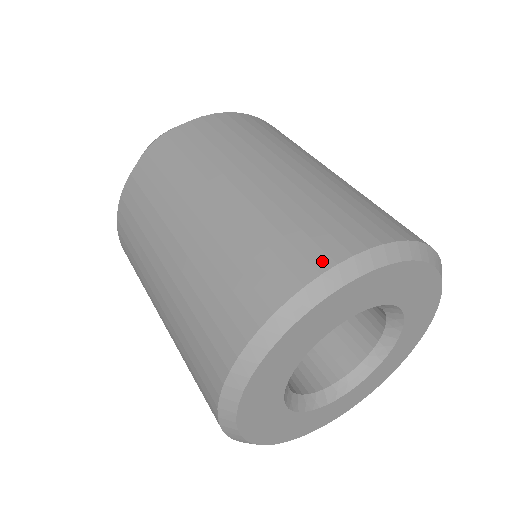
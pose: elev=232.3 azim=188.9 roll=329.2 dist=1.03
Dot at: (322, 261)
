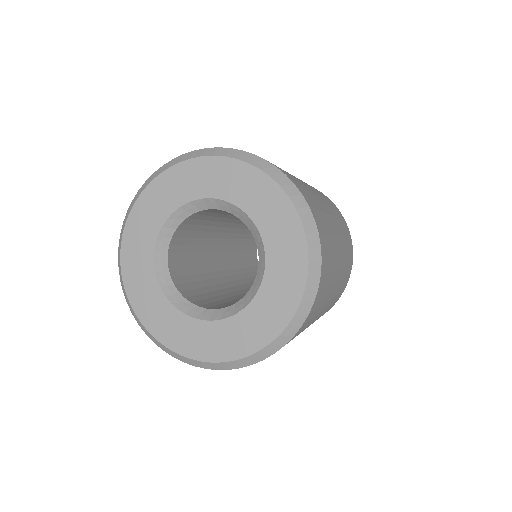
Dot at: occluded
